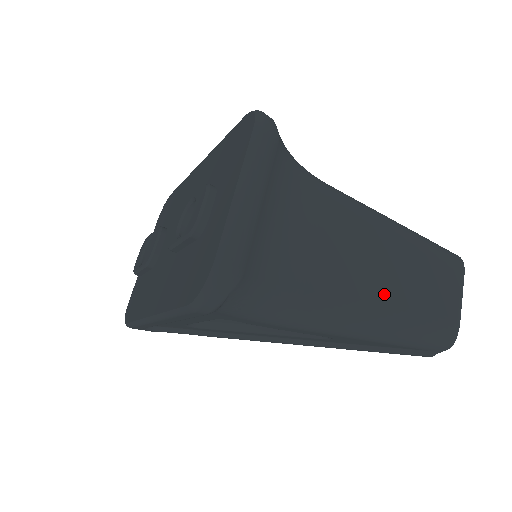
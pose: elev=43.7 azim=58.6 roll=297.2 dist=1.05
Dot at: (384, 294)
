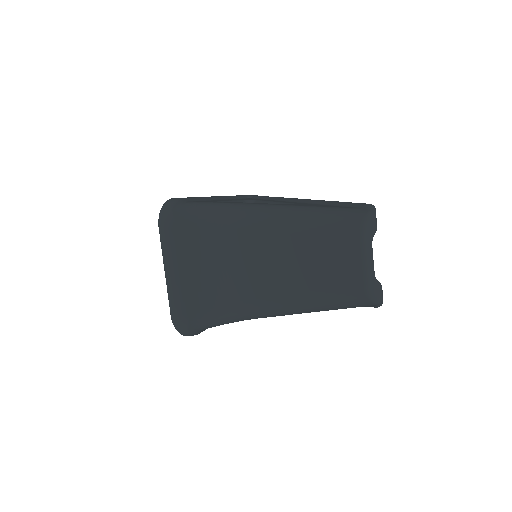
Dot at: (295, 285)
